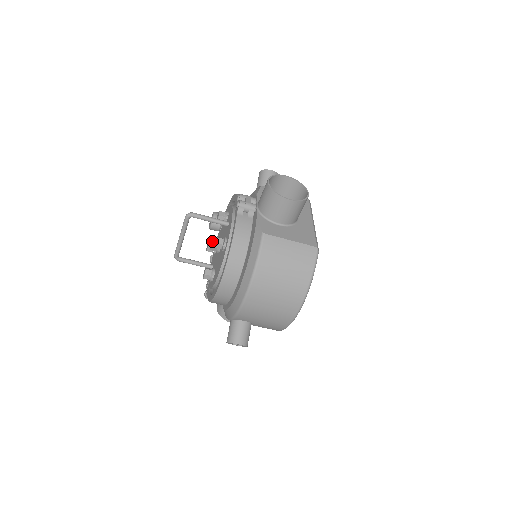
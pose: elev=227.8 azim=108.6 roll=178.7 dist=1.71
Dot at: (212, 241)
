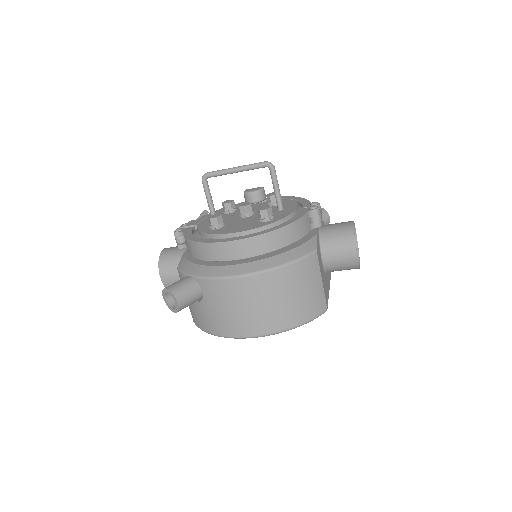
Dot at: (250, 203)
